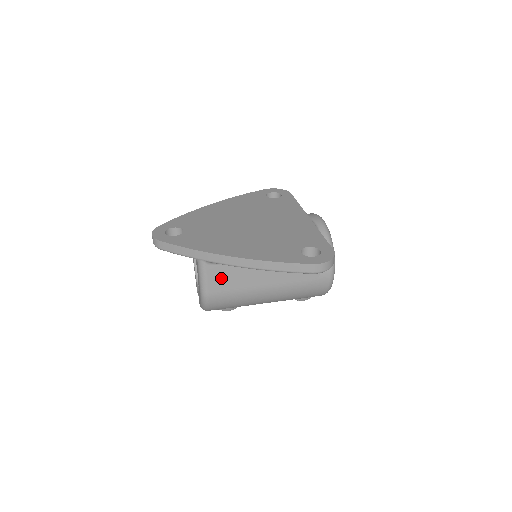
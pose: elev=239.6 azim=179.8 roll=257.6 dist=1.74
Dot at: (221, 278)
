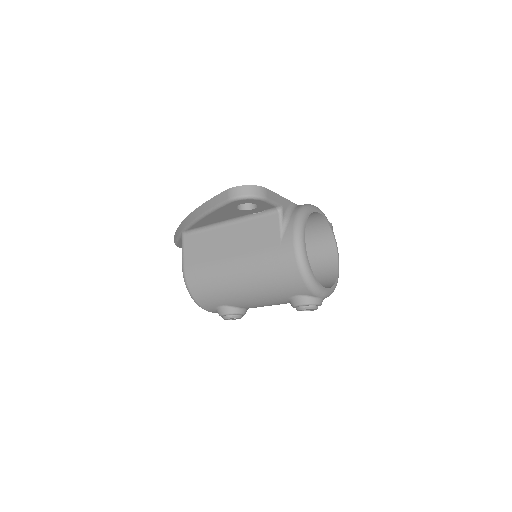
Dot at: (194, 249)
